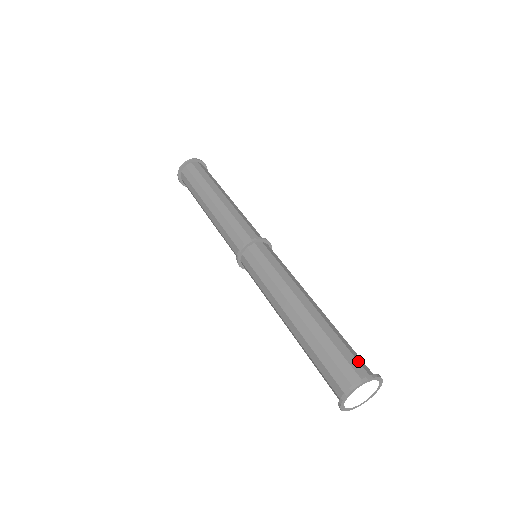
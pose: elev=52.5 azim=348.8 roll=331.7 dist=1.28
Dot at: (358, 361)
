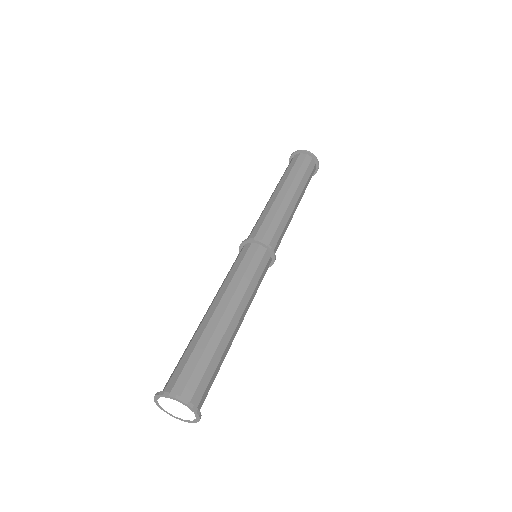
Dot at: (189, 379)
